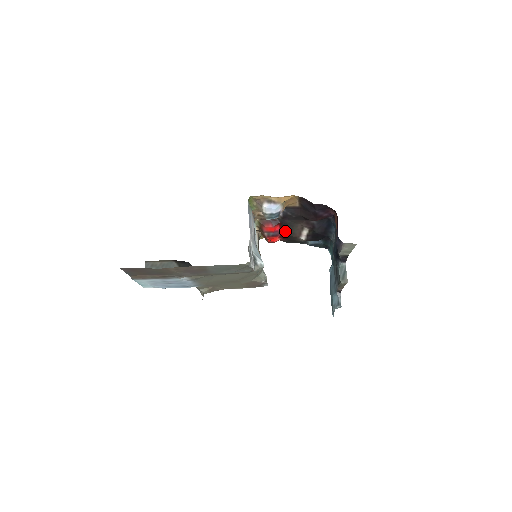
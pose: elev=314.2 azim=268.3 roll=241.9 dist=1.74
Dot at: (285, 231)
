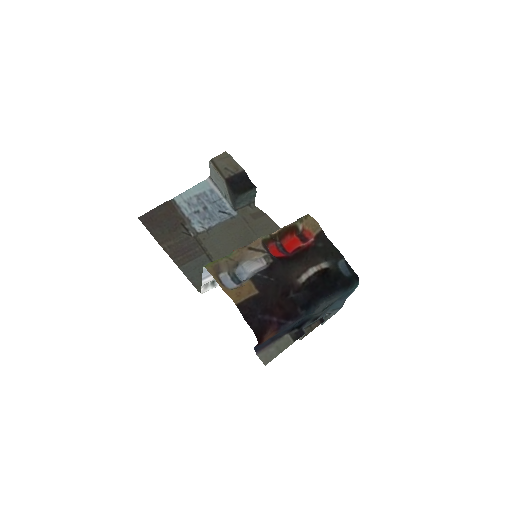
Dot at: (291, 259)
